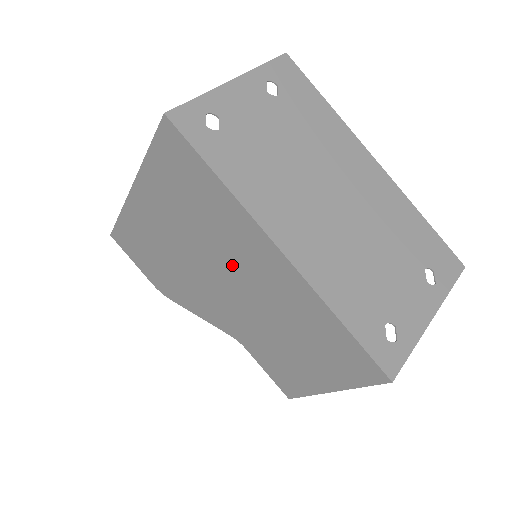
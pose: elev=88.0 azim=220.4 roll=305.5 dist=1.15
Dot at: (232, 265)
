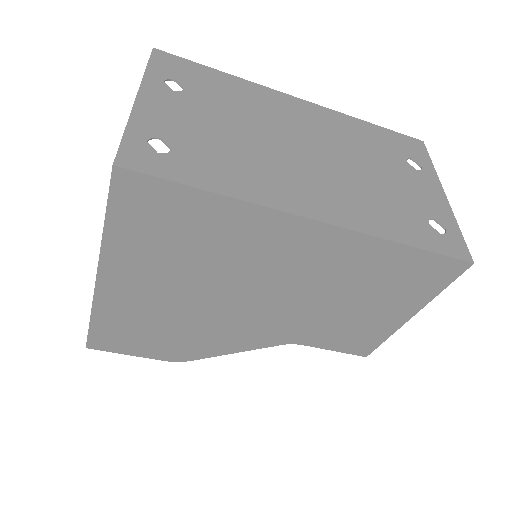
Dot at: (260, 274)
